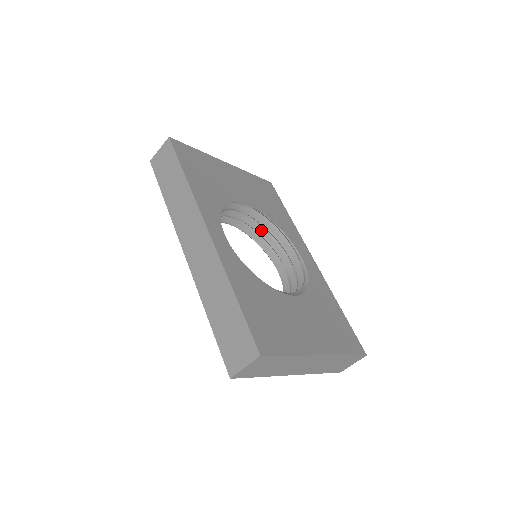
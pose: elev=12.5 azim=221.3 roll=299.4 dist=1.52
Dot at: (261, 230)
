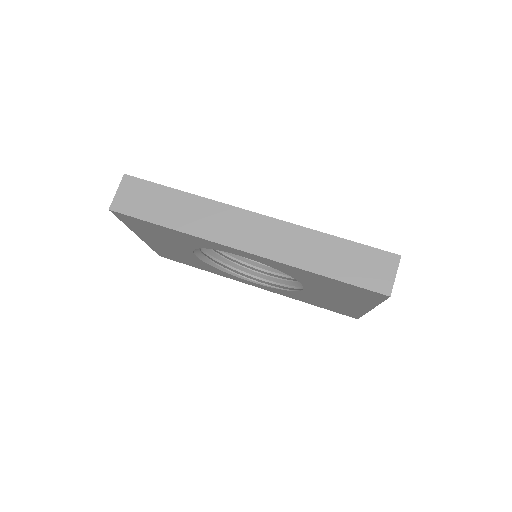
Dot at: (218, 253)
